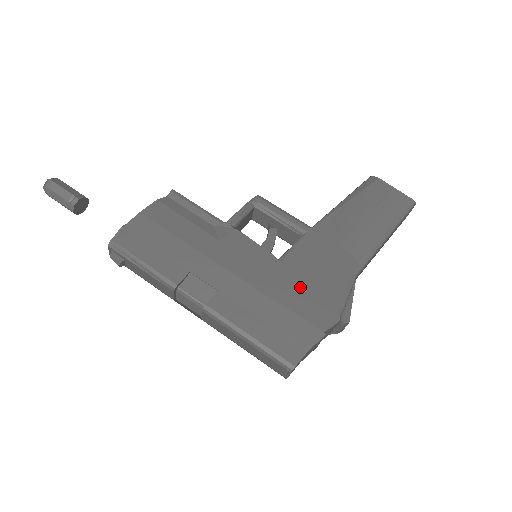
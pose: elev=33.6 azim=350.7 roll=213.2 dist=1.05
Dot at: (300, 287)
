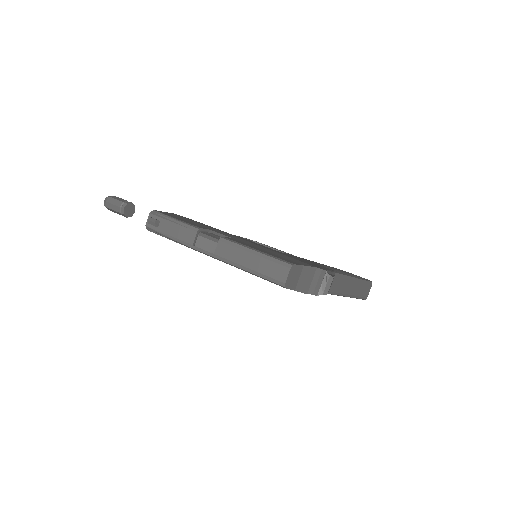
Dot at: (293, 257)
